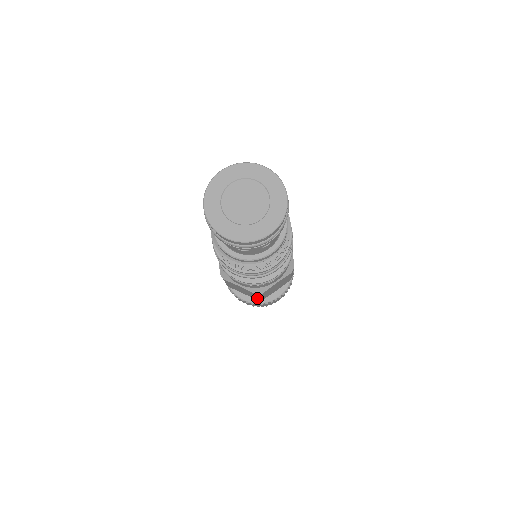
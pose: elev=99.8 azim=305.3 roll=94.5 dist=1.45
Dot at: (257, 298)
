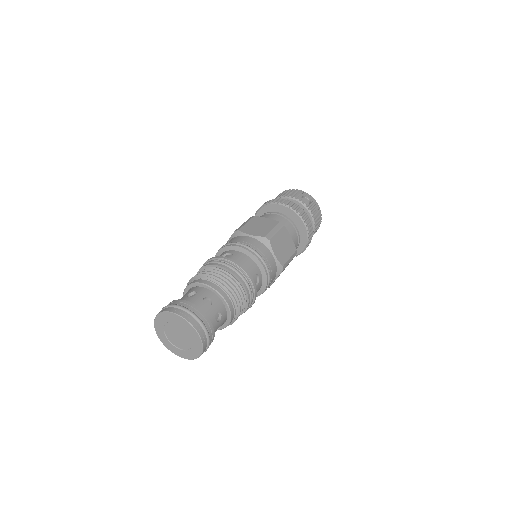
Dot at: occluded
